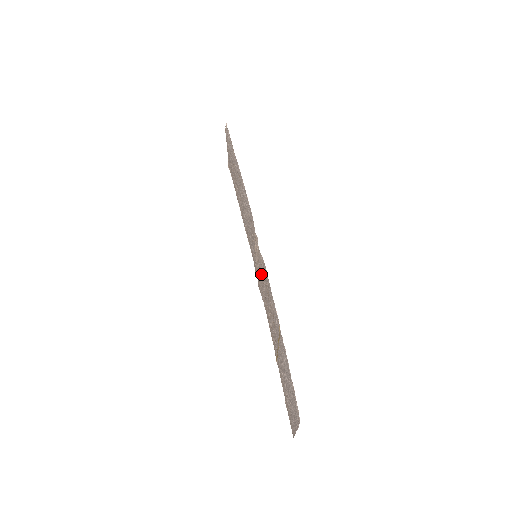
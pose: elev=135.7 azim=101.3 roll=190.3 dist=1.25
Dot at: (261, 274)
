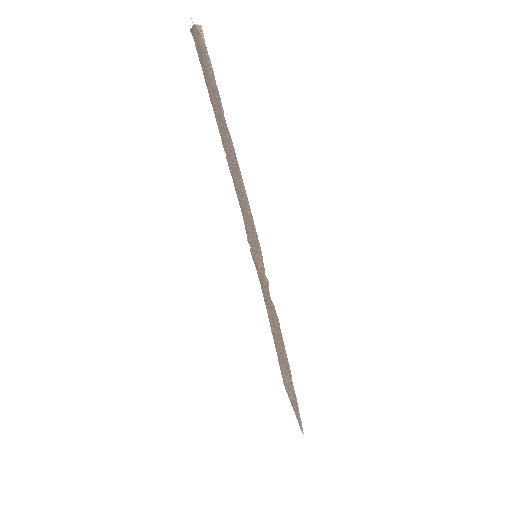
Dot at: (264, 285)
